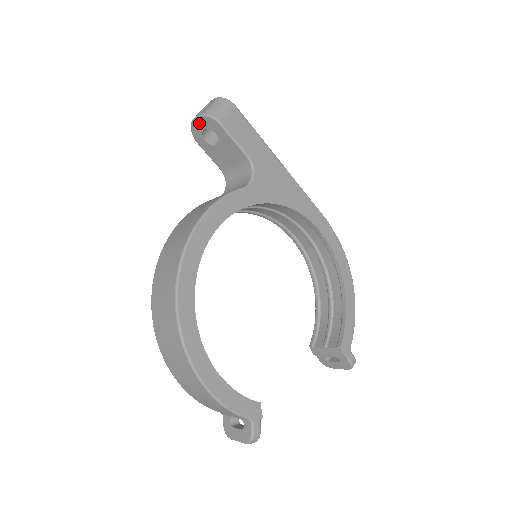
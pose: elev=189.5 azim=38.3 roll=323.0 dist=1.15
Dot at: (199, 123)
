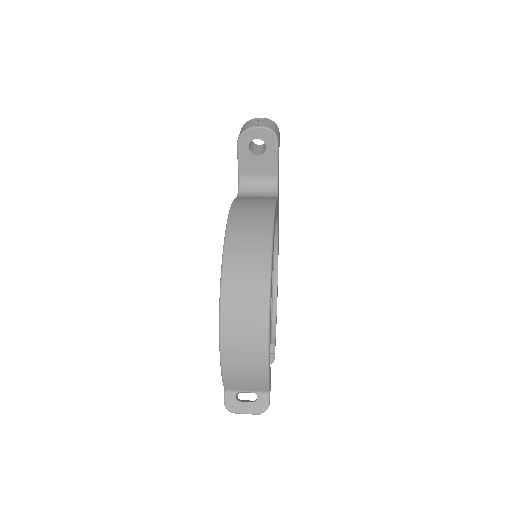
Dot at: (258, 132)
